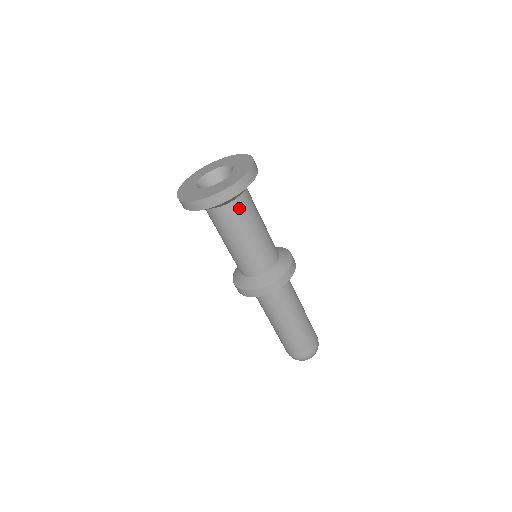
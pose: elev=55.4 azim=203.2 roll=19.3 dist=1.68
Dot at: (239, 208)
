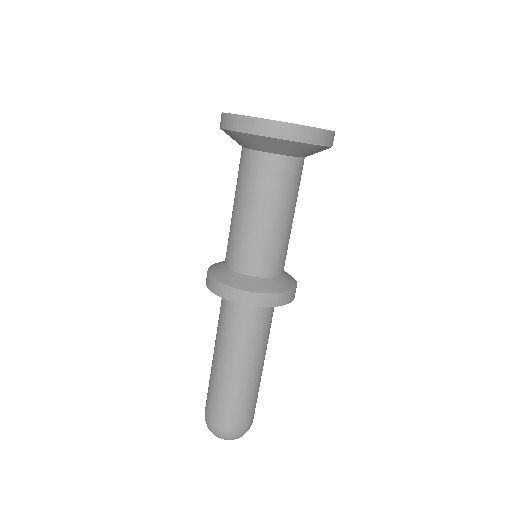
Dot at: (276, 169)
